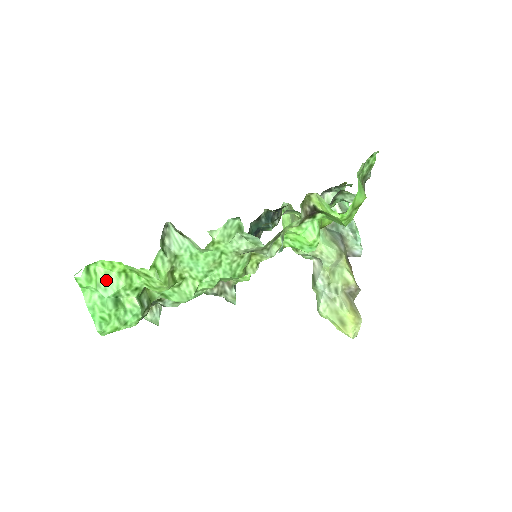
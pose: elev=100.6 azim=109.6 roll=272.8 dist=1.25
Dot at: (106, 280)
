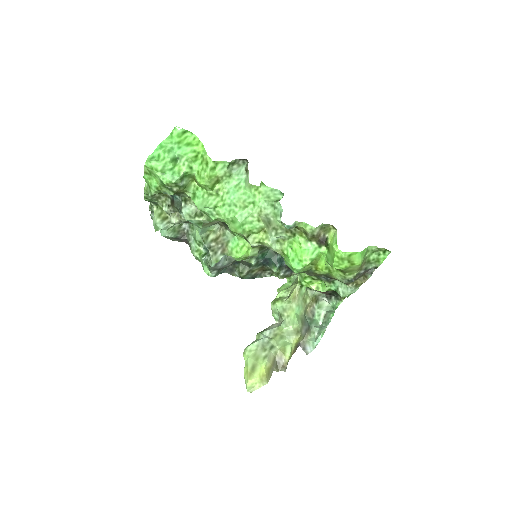
Dot at: (186, 145)
